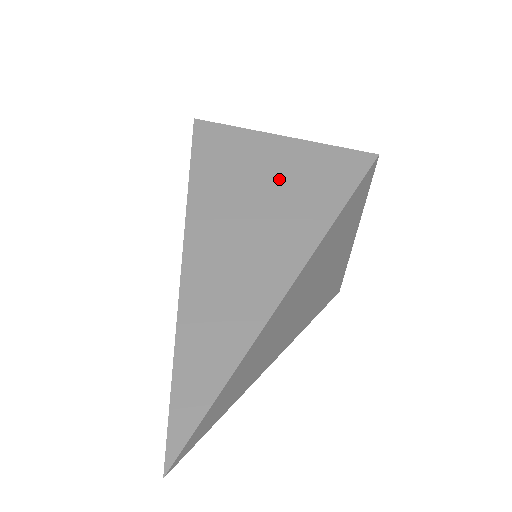
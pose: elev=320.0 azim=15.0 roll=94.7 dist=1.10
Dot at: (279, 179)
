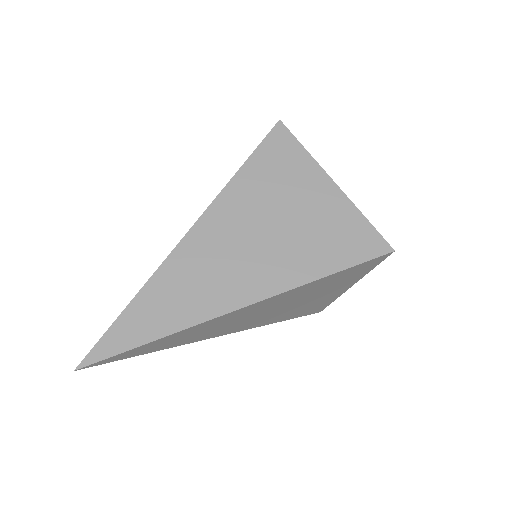
Dot at: (300, 219)
